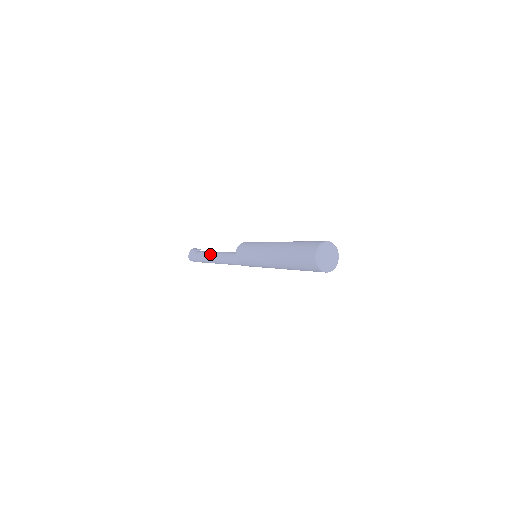
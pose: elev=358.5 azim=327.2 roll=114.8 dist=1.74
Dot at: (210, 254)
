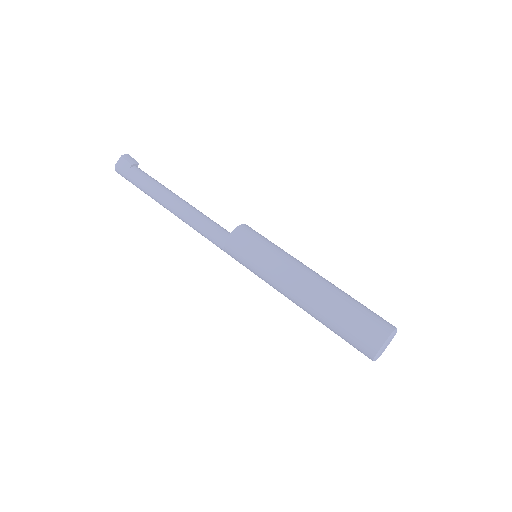
Dot at: (166, 196)
